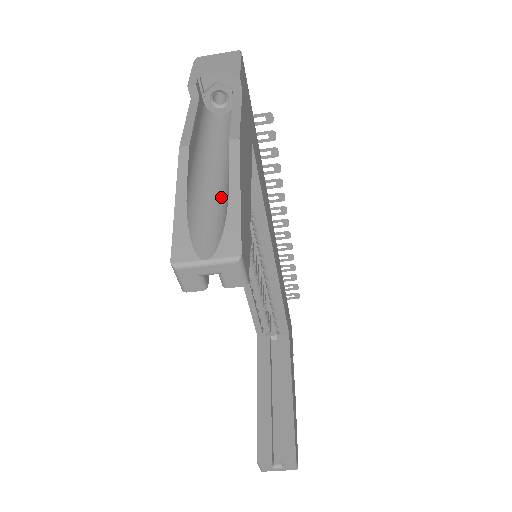
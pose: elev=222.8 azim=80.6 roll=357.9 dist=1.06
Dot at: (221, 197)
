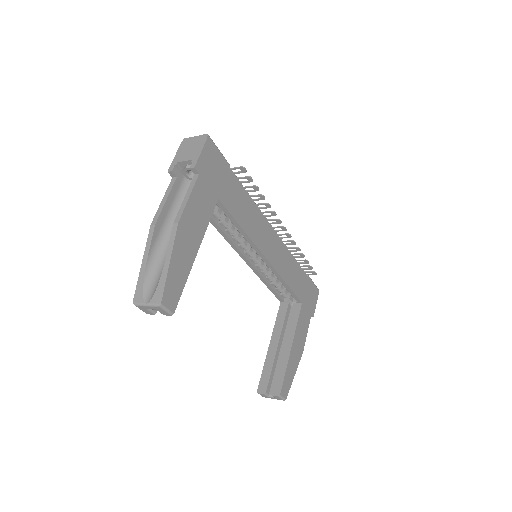
Dot at: occluded
